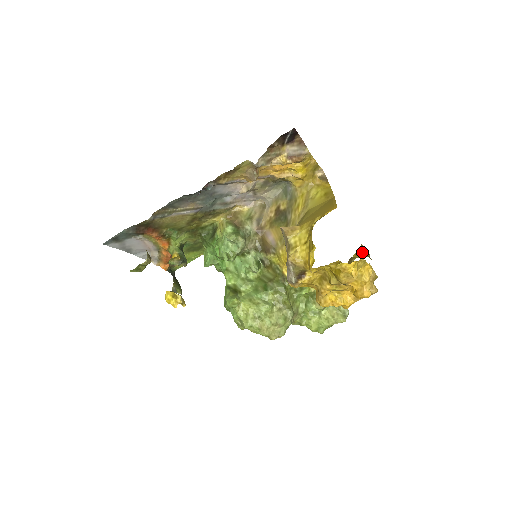
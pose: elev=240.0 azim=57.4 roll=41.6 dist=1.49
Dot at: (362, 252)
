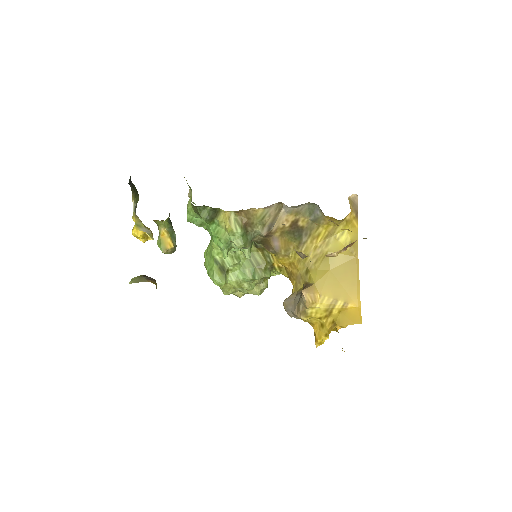
Dot at: occluded
